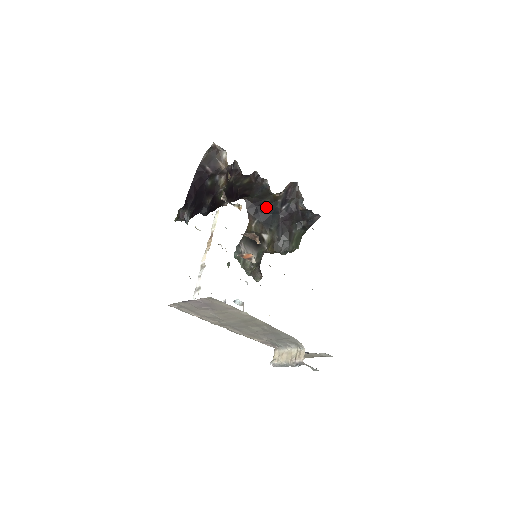
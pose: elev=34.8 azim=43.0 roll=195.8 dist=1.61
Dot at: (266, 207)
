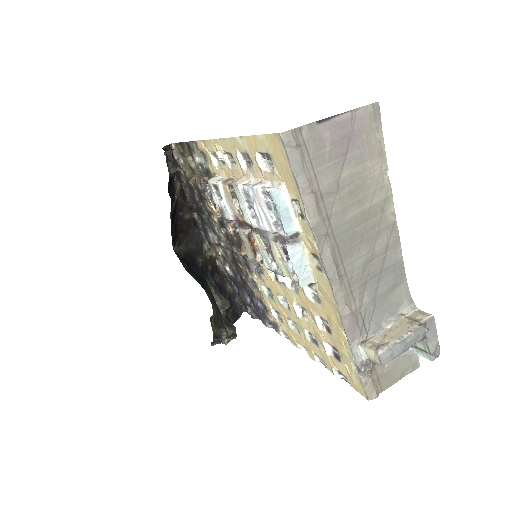
Dot at: (198, 268)
